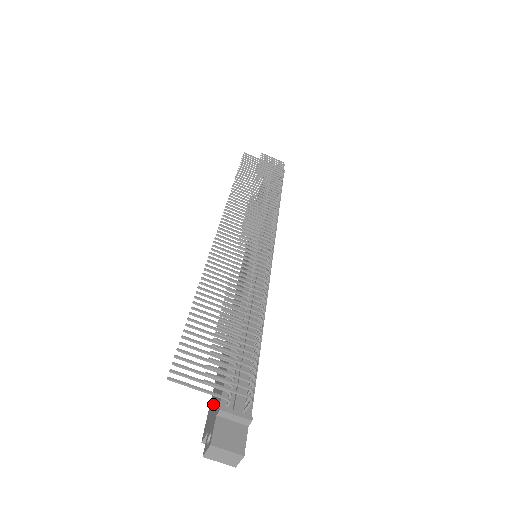
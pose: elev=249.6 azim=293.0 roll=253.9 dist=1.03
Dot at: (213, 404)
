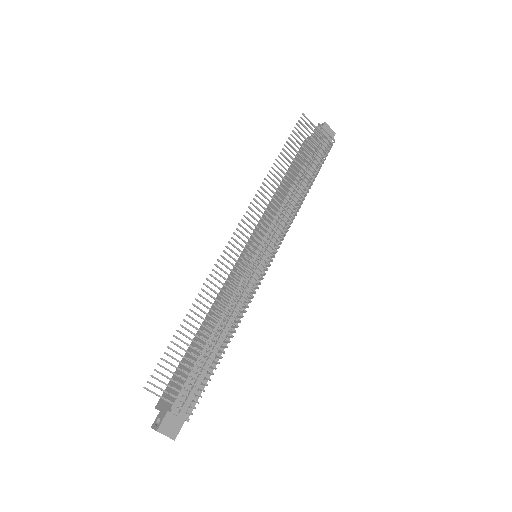
Dot at: (171, 390)
